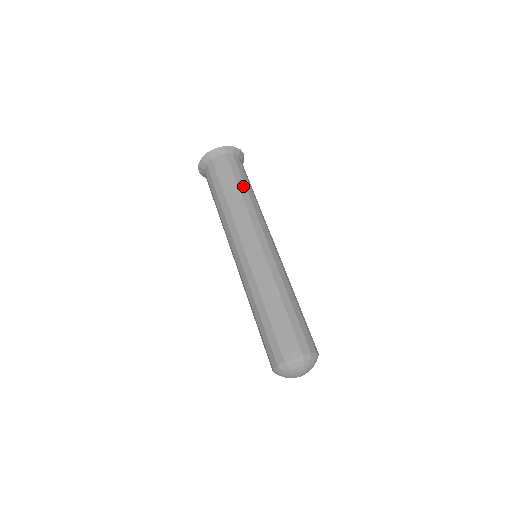
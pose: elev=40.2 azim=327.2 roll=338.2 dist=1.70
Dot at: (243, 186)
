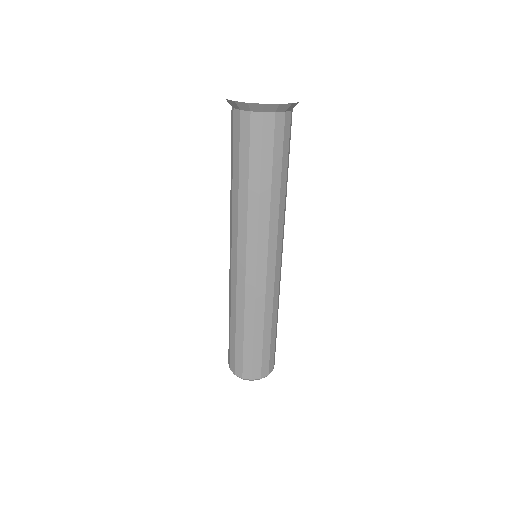
Dot at: occluded
